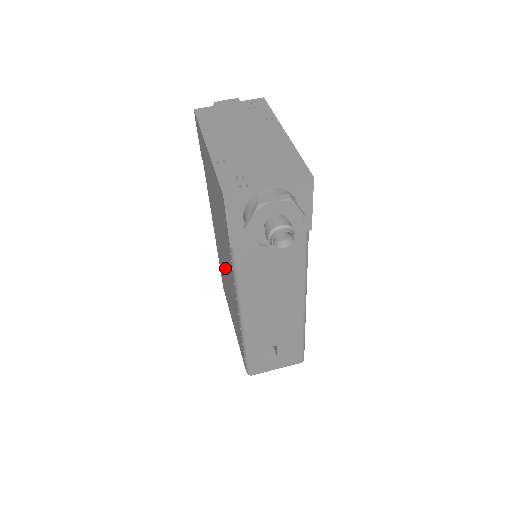
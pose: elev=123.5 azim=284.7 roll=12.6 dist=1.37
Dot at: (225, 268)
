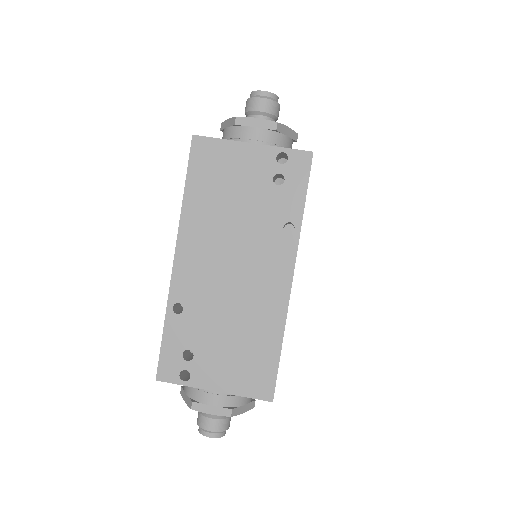
Dot at: occluded
